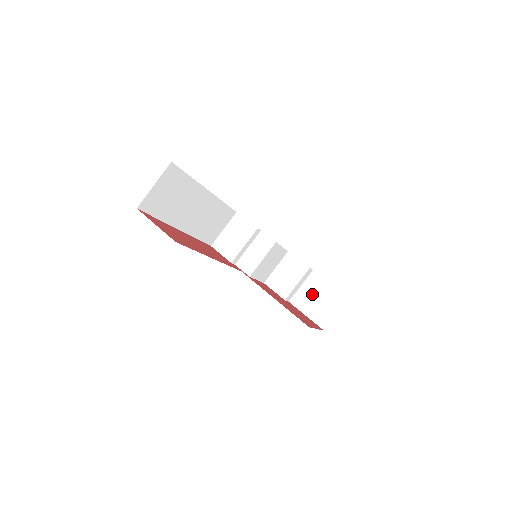
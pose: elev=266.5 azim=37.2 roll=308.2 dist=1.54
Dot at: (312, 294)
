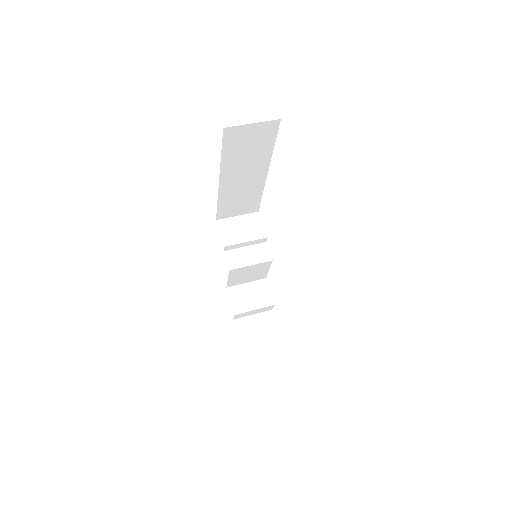
Dot at: (258, 328)
